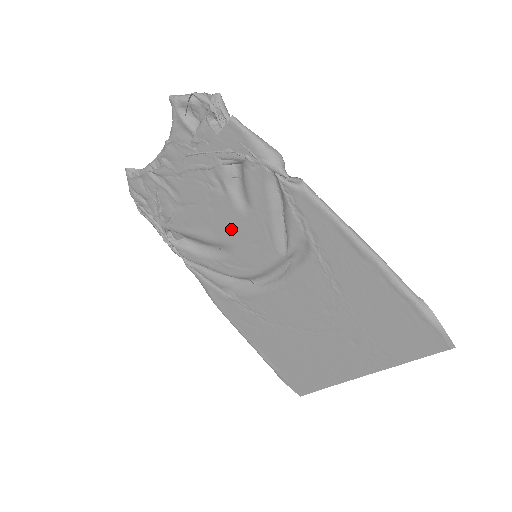
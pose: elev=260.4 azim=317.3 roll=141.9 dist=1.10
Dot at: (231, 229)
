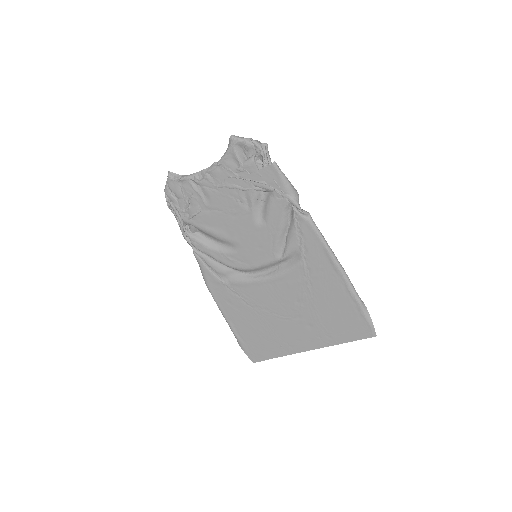
Dot at: (244, 234)
